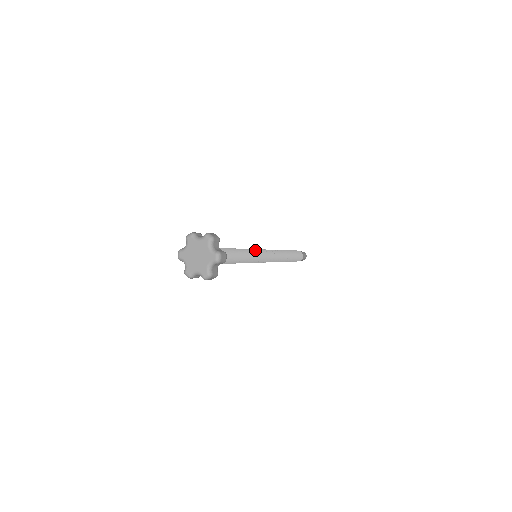
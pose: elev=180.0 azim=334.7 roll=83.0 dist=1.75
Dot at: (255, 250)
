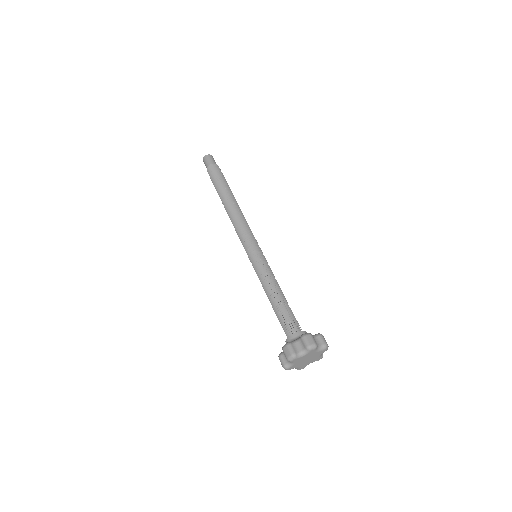
Dot at: (261, 260)
